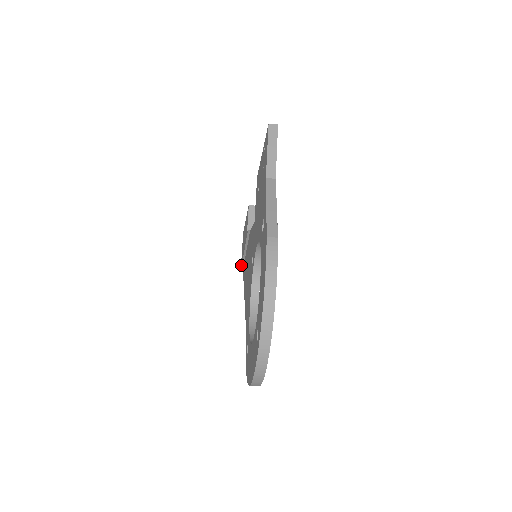
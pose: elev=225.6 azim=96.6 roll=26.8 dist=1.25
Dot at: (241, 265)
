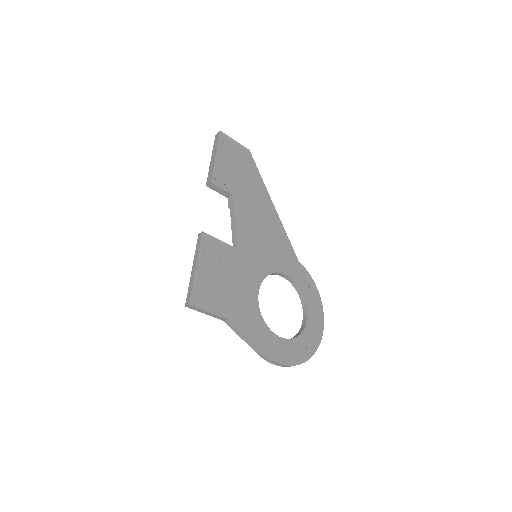
Dot at: occluded
